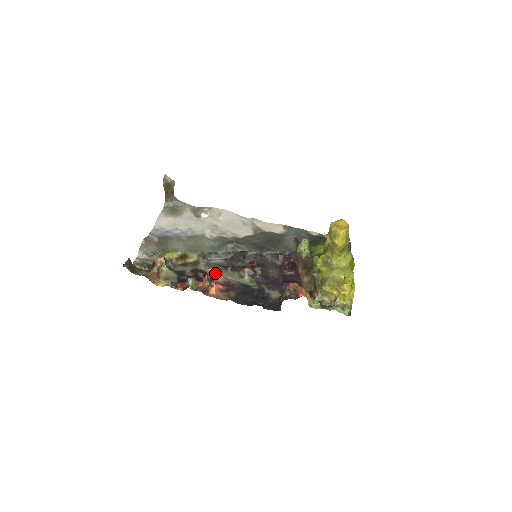
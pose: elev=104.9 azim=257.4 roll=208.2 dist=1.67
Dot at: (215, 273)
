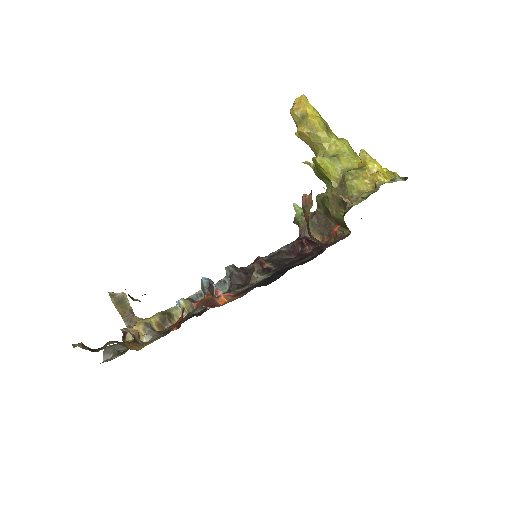
Dot at: occluded
